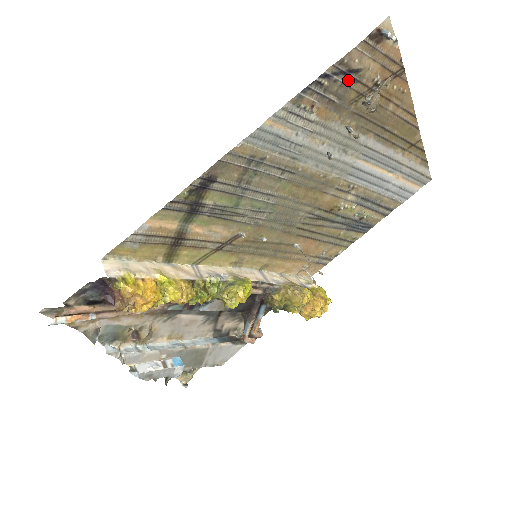
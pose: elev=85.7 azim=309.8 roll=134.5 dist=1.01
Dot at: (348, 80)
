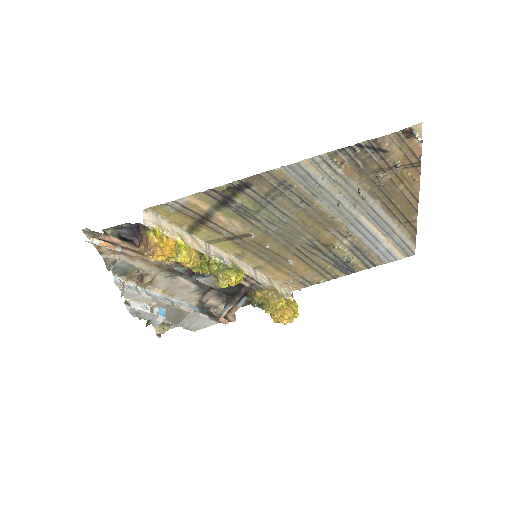
Dot at: (376, 155)
